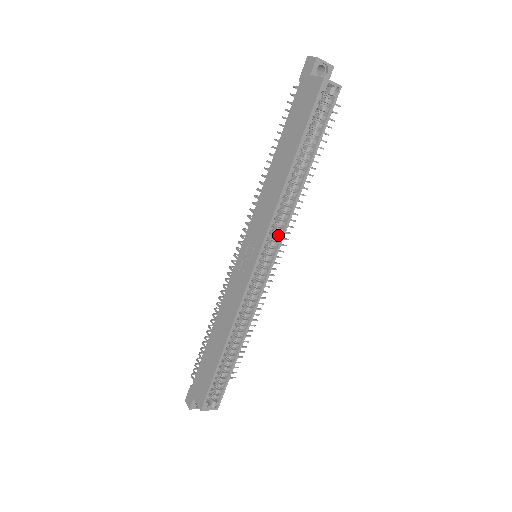
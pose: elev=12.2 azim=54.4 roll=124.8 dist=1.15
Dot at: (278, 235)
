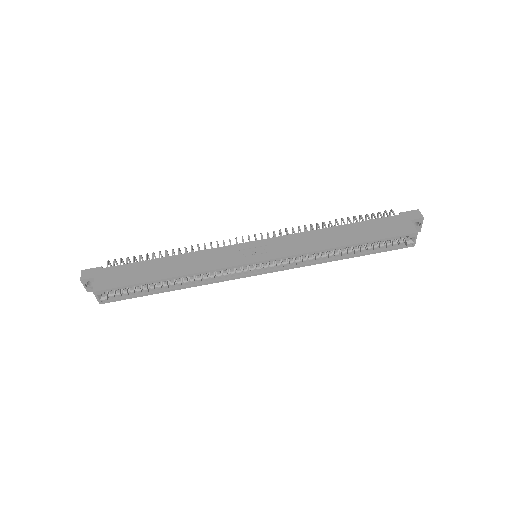
Dot at: (287, 264)
